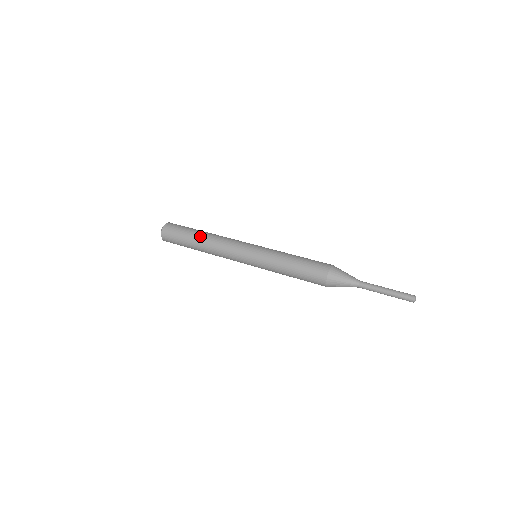
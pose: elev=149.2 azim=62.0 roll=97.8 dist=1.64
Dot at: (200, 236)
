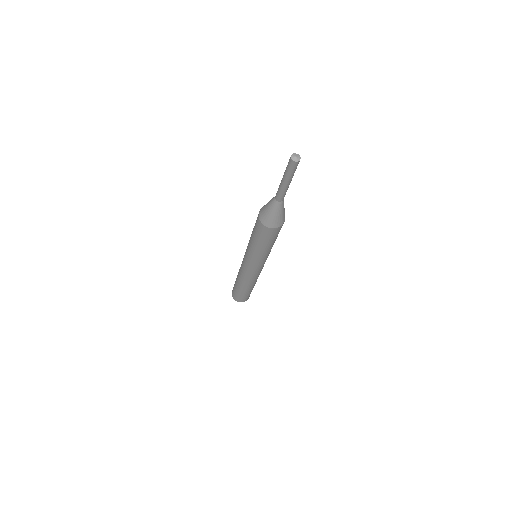
Dot at: occluded
